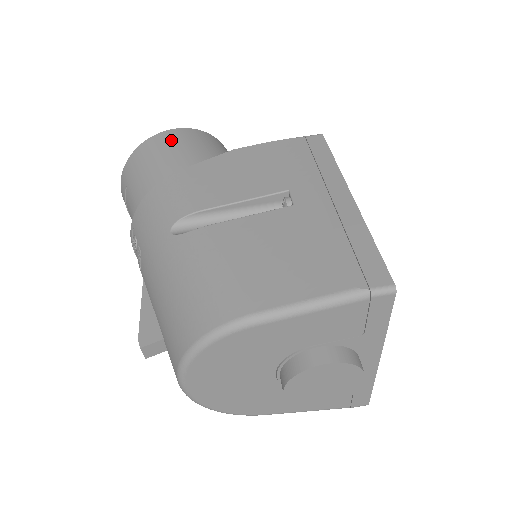
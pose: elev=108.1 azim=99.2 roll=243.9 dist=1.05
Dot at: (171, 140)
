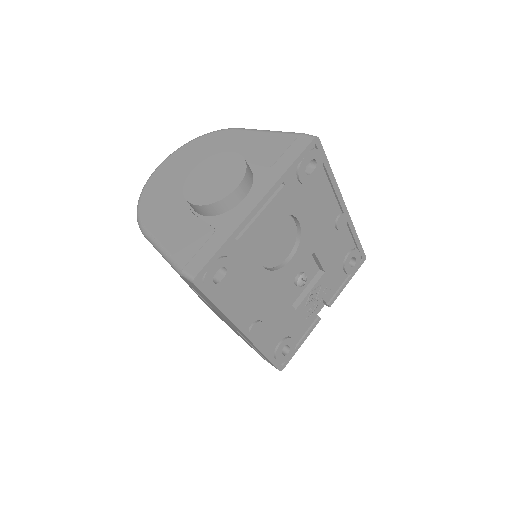
Dot at: occluded
